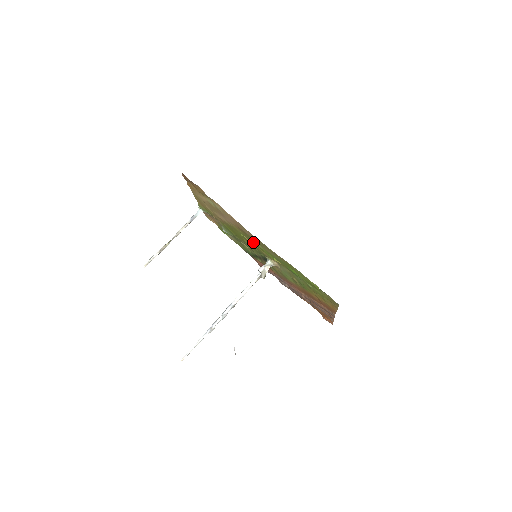
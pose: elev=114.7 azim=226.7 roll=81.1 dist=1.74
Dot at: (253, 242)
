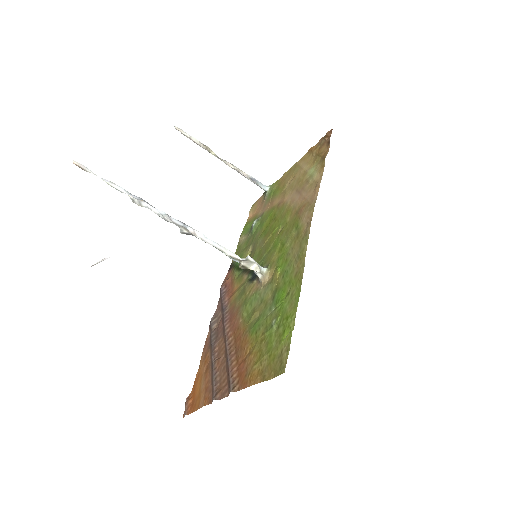
Dot at: (285, 236)
